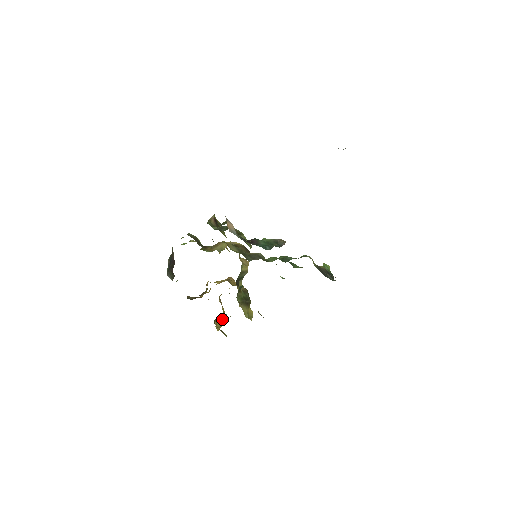
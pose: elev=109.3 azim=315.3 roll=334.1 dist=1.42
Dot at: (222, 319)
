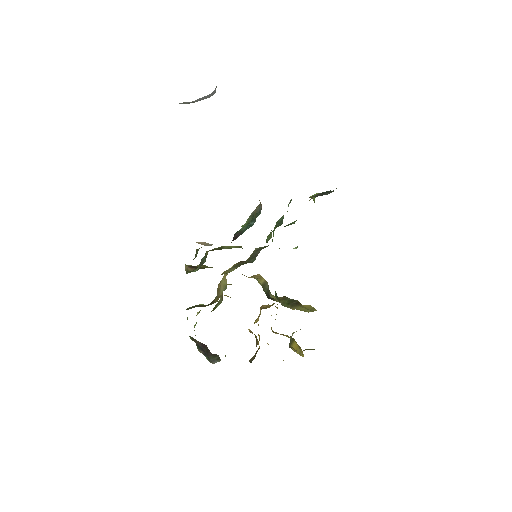
Dot at: (295, 342)
